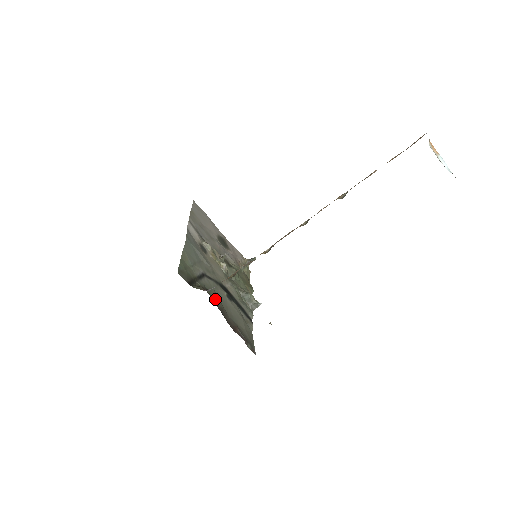
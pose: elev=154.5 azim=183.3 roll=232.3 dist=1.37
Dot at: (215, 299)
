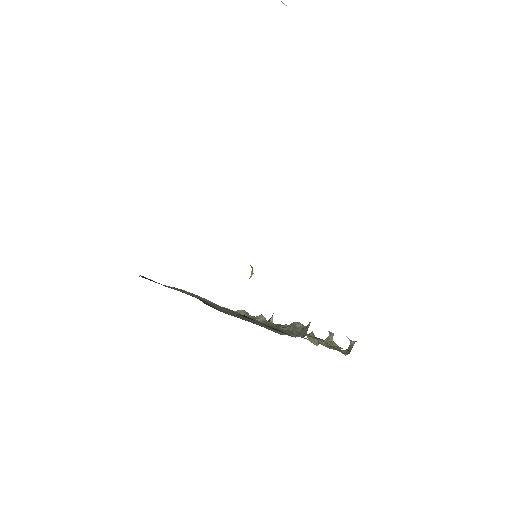
Dot at: occluded
